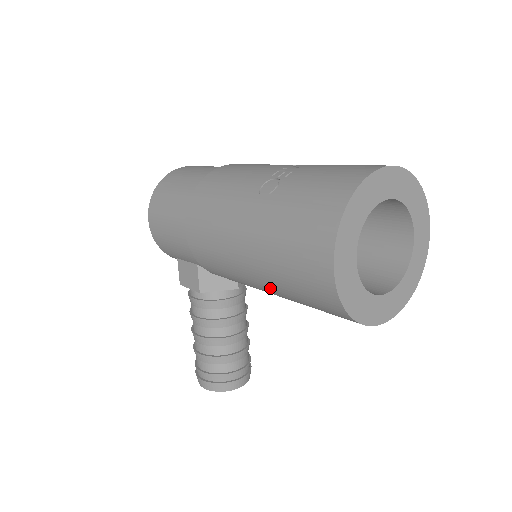
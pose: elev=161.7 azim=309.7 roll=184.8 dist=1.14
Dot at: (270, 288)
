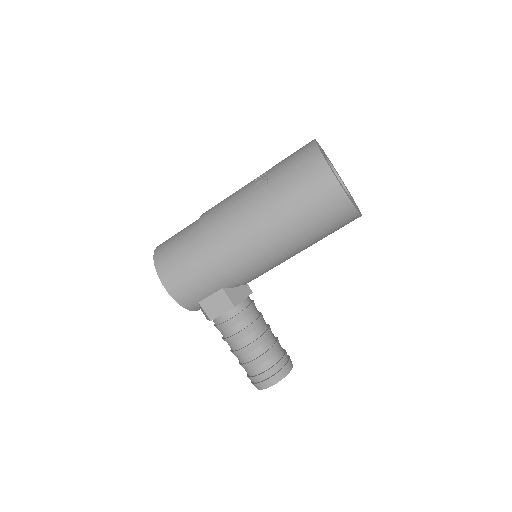
Dot at: (298, 239)
